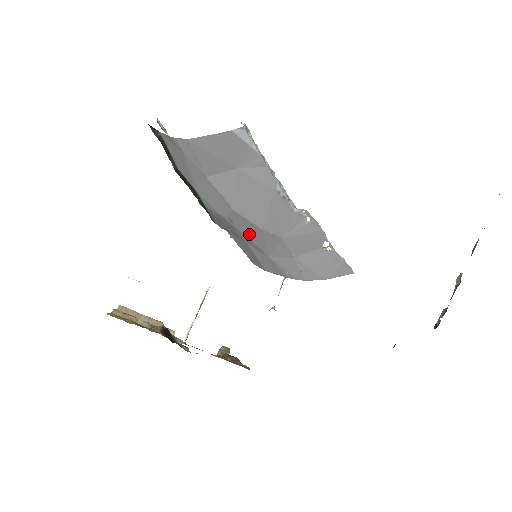
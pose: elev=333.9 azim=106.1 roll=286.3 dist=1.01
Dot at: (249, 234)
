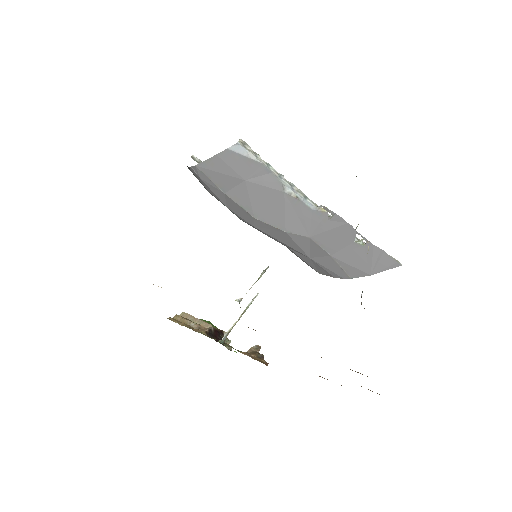
Dot at: (281, 238)
